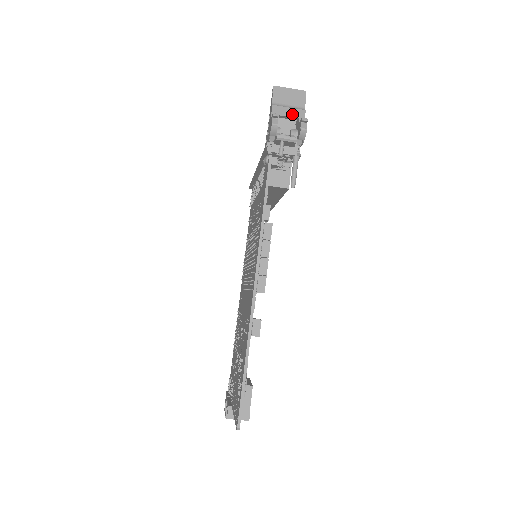
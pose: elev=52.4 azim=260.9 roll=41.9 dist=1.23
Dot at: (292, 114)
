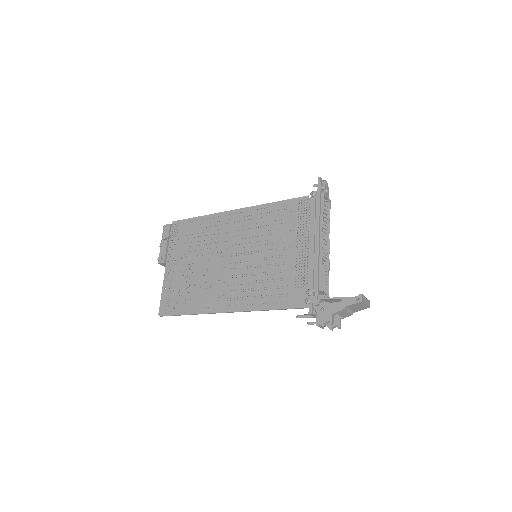
Dot at: (344, 315)
